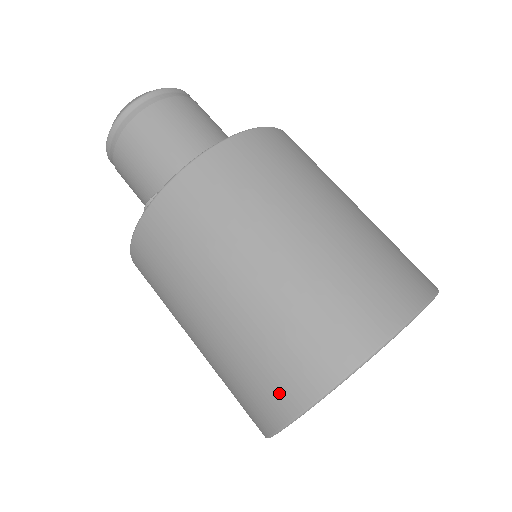
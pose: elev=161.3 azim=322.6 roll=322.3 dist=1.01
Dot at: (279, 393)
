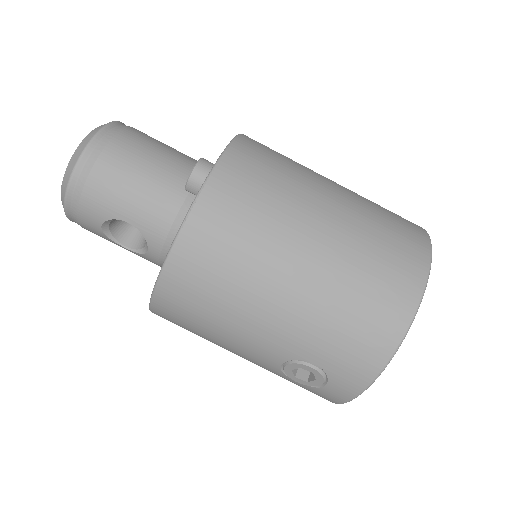
Dot at: (411, 243)
